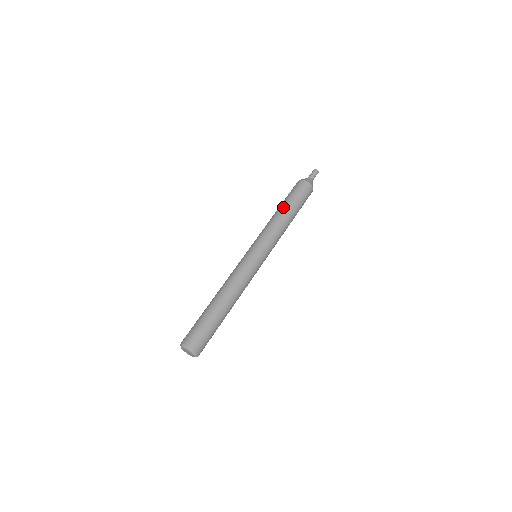
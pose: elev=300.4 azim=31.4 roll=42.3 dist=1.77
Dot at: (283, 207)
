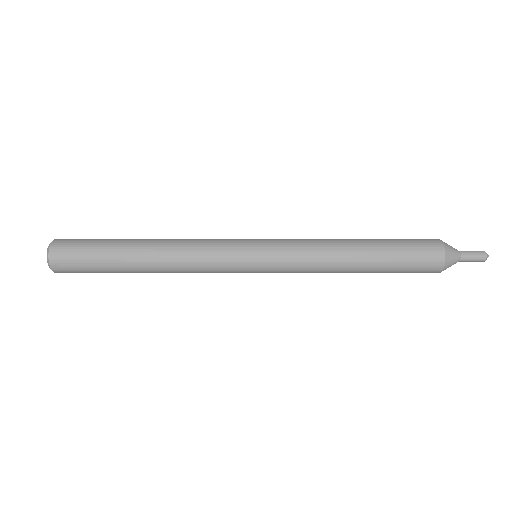
Dot at: (364, 239)
